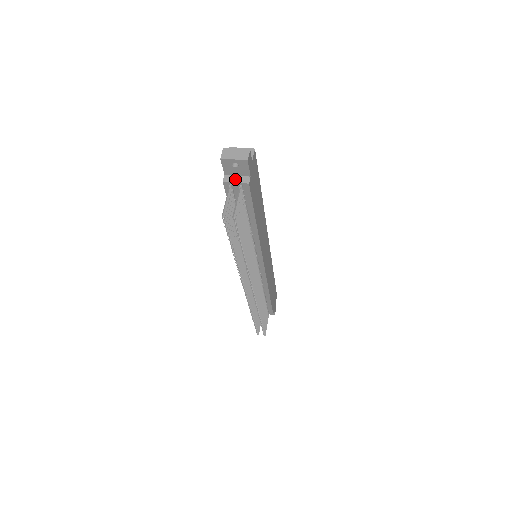
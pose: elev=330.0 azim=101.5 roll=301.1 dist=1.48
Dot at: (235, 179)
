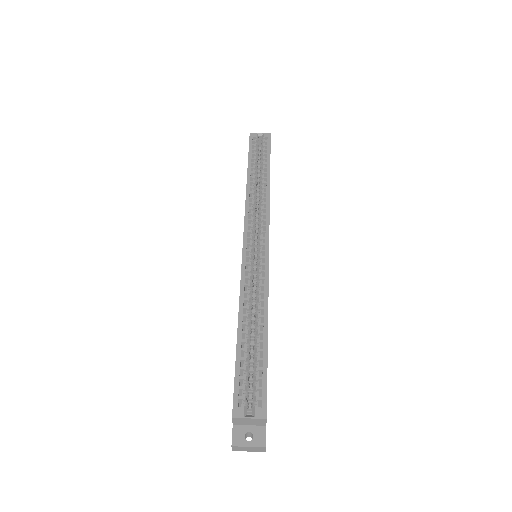
Dot at: occluded
